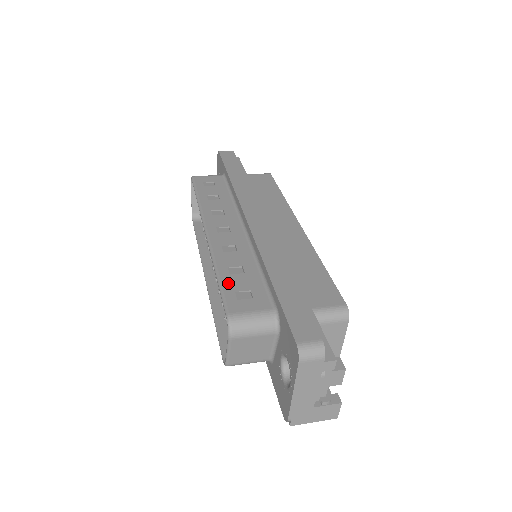
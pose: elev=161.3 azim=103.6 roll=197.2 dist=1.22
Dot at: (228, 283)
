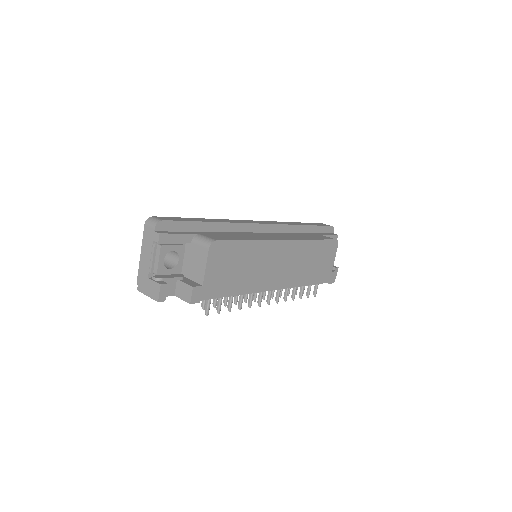
Dot at: occluded
